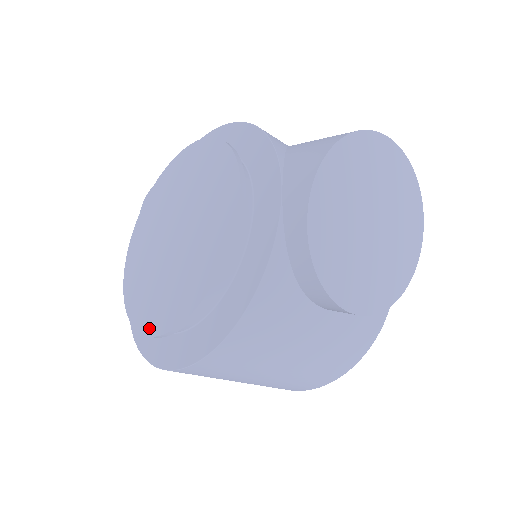
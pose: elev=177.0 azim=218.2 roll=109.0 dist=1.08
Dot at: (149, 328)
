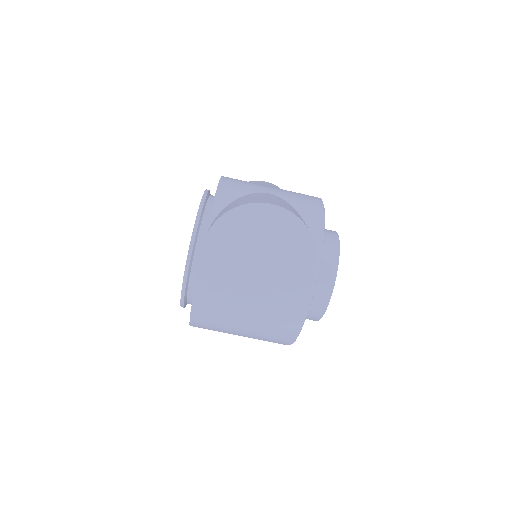
Dot at: occluded
